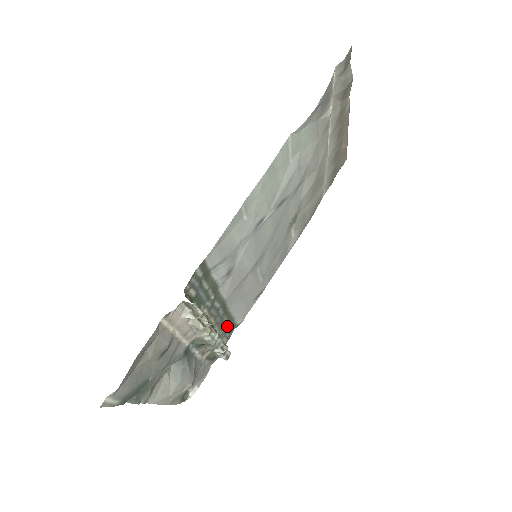
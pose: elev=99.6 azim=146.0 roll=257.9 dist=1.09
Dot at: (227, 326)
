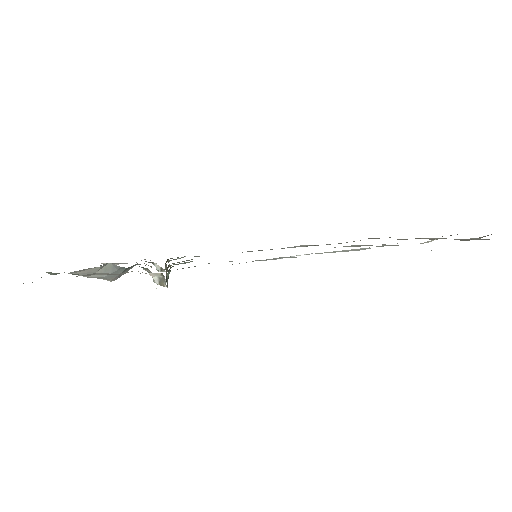
Dot at: occluded
